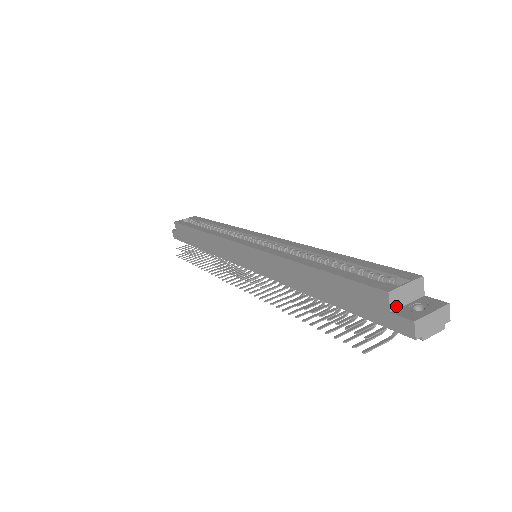
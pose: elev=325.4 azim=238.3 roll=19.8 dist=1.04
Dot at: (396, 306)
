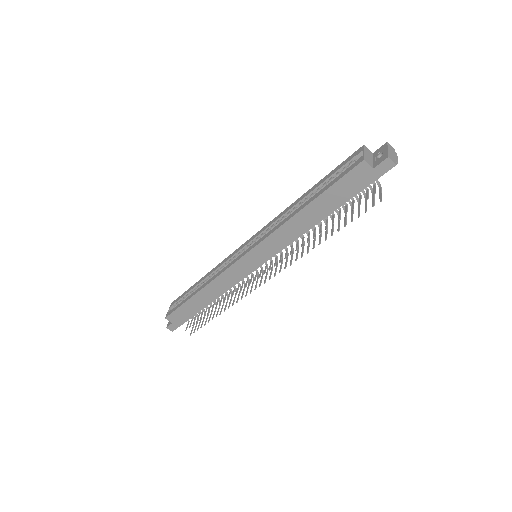
Dot at: (372, 164)
